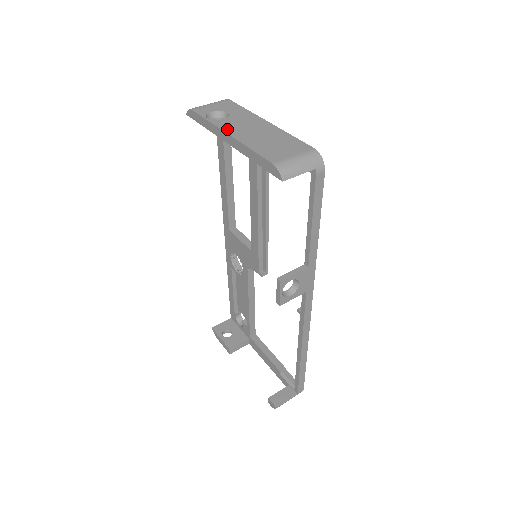
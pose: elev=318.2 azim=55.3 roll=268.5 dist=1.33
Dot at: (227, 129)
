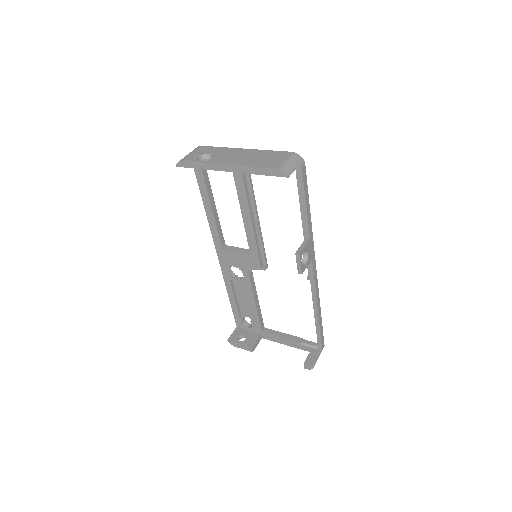
Dot at: (223, 162)
